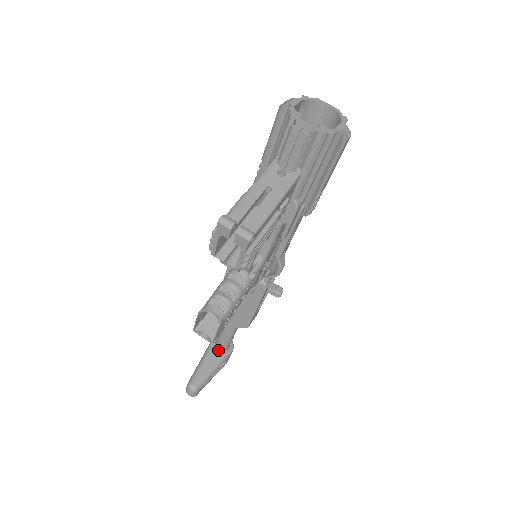
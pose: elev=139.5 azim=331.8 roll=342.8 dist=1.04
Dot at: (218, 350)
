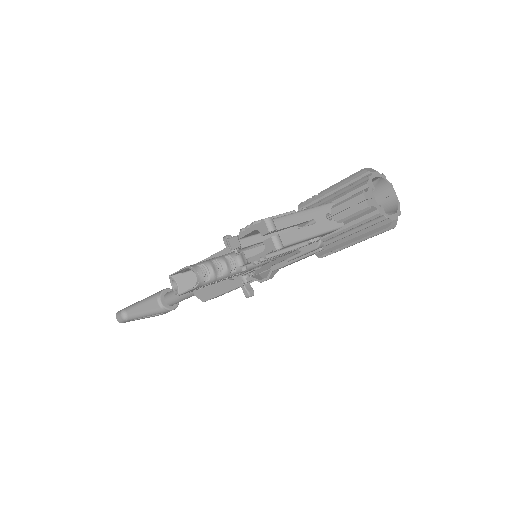
Dot at: (164, 301)
